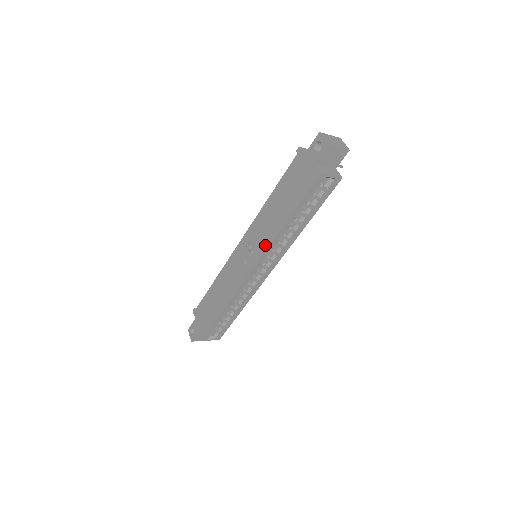
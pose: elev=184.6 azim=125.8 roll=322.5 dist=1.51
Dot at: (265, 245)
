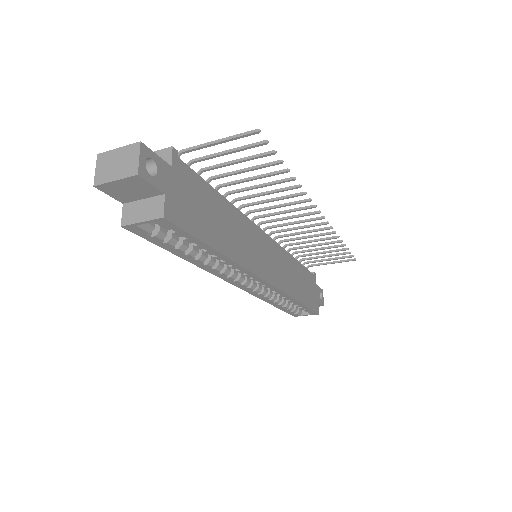
Dot at: occluded
